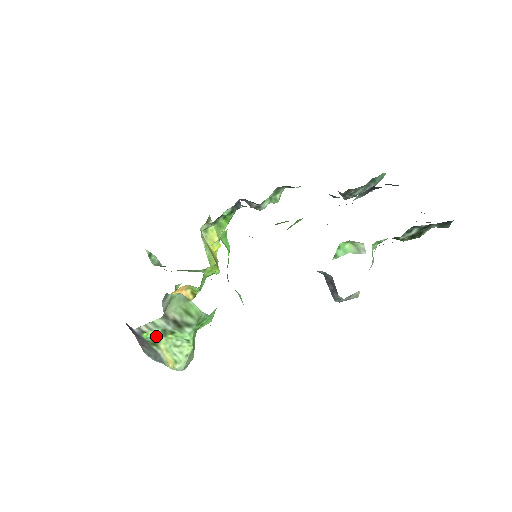
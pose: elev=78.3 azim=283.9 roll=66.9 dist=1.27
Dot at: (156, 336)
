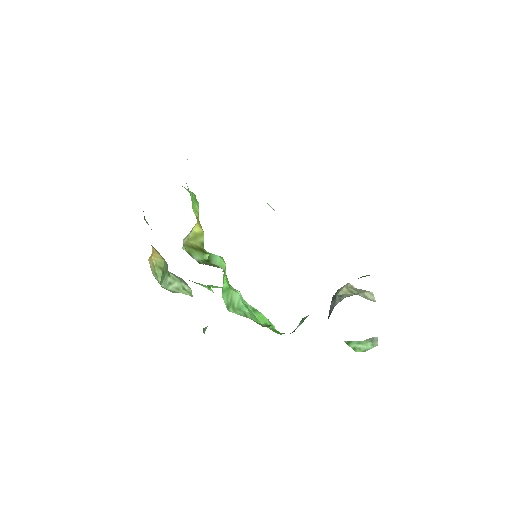
Dot at: occluded
